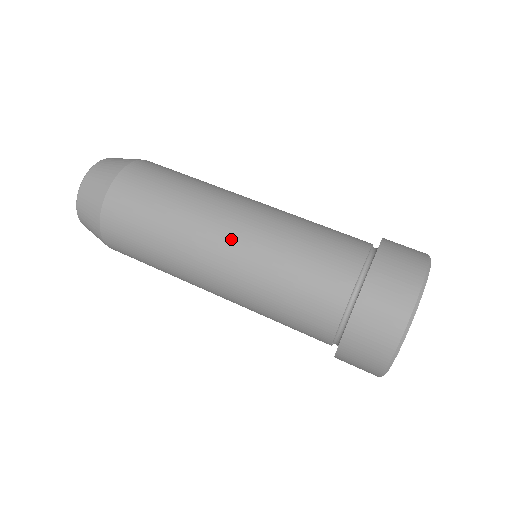
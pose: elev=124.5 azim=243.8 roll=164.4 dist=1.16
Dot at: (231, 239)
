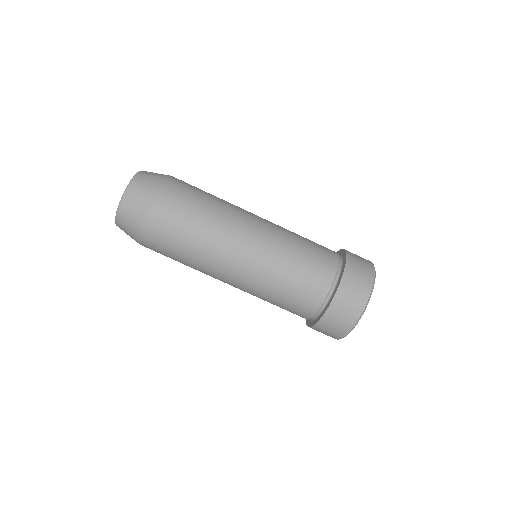
Dot at: (239, 274)
